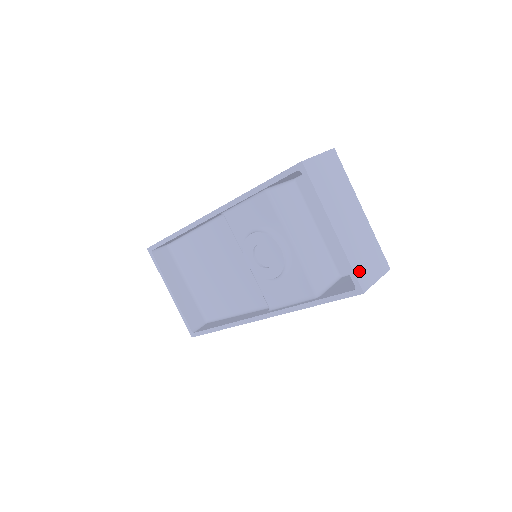
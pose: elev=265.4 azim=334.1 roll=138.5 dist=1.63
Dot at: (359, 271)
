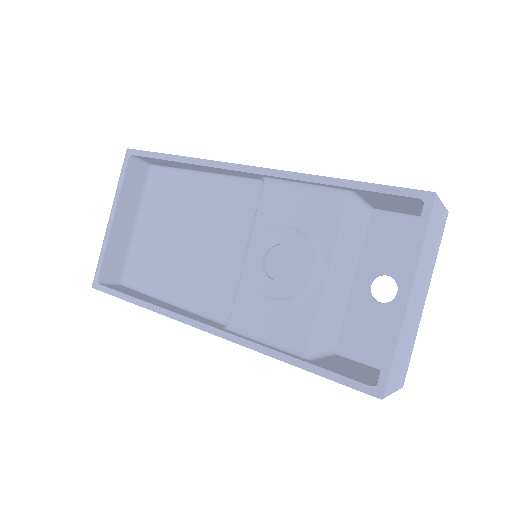
Dot at: (393, 368)
